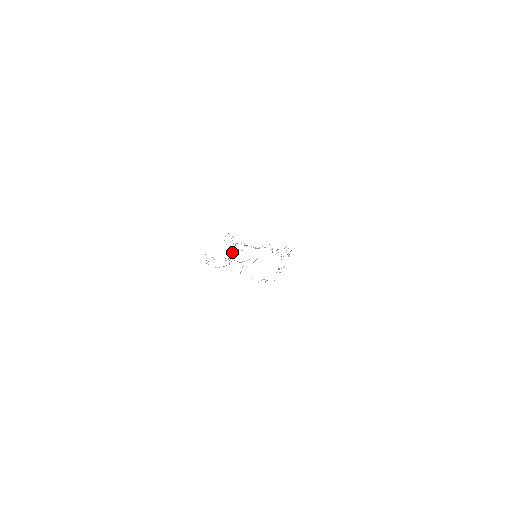
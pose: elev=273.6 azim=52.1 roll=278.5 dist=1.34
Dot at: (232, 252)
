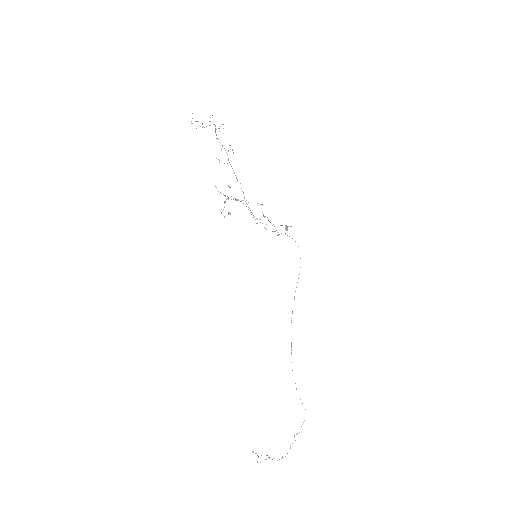
Dot at: occluded
